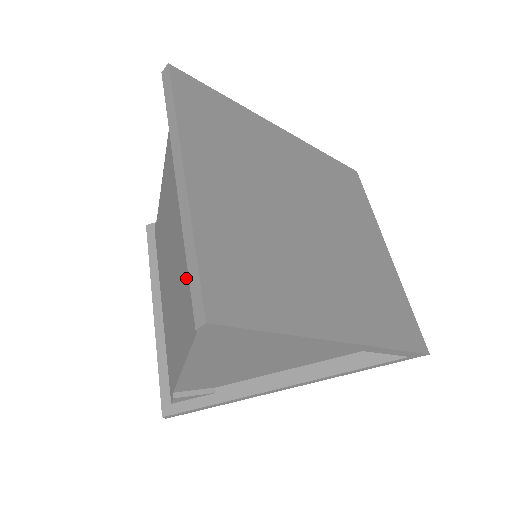
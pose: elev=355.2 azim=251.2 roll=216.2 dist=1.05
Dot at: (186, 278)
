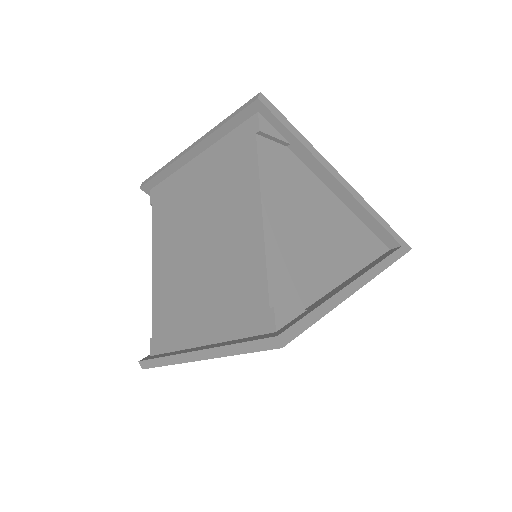
Dot at: (226, 181)
